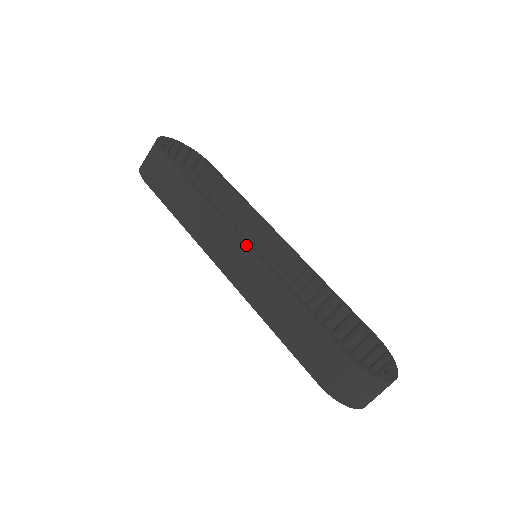
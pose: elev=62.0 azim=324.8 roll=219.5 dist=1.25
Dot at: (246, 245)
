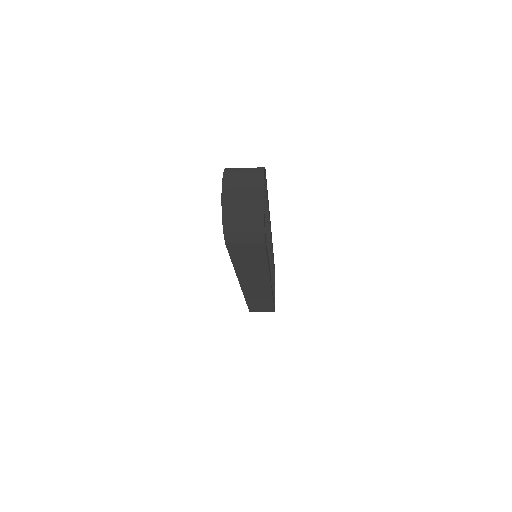
Dot at: (270, 287)
